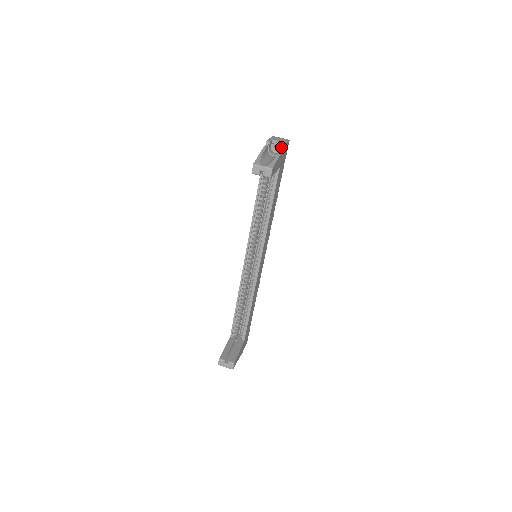
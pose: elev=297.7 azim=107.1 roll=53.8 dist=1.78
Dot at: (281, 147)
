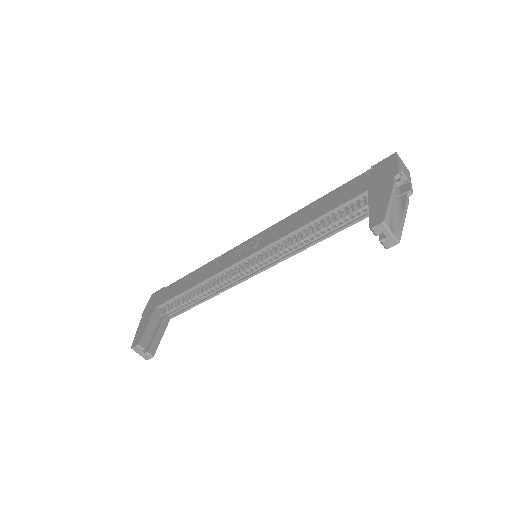
Dot at: (408, 193)
